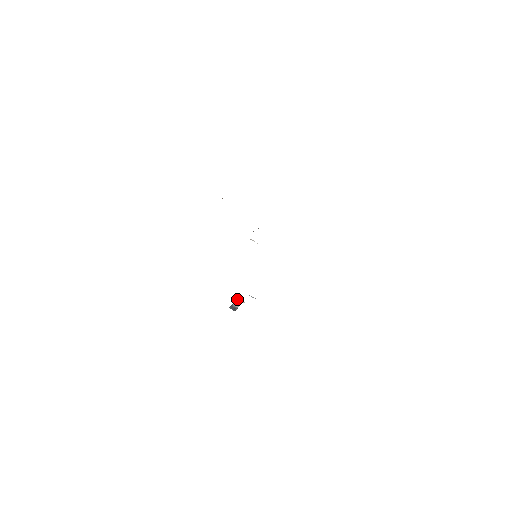
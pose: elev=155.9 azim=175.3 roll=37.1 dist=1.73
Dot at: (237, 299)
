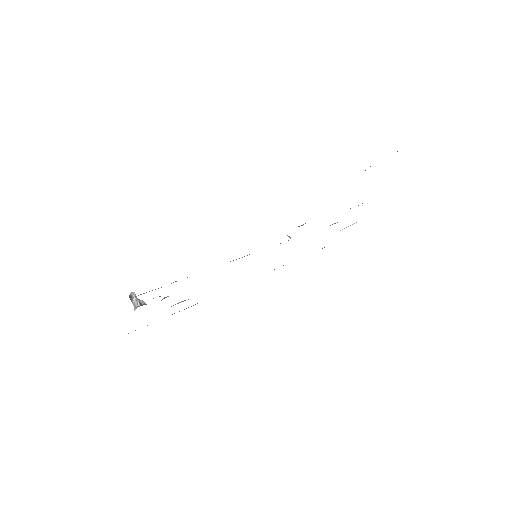
Dot at: (135, 307)
